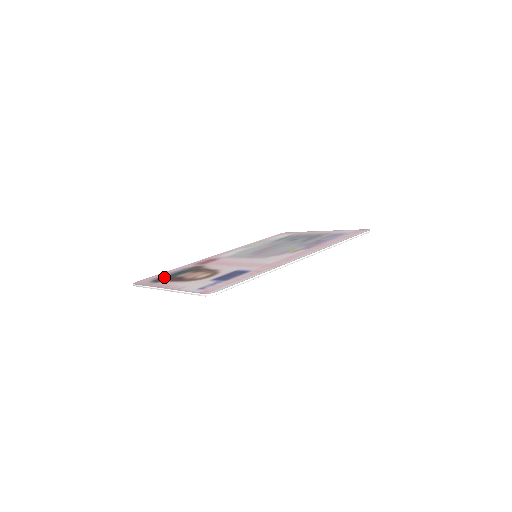
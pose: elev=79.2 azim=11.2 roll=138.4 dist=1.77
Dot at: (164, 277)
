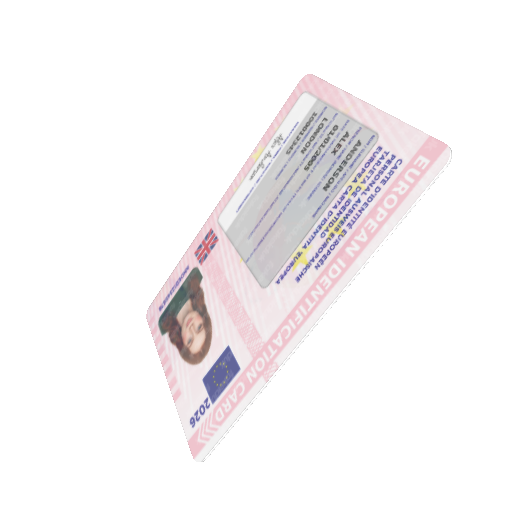
Dot at: (167, 311)
